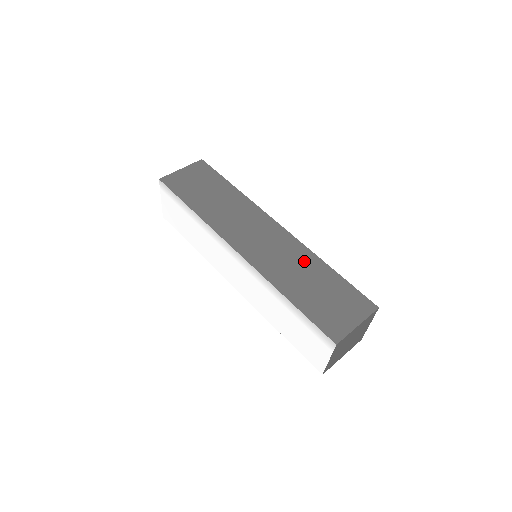
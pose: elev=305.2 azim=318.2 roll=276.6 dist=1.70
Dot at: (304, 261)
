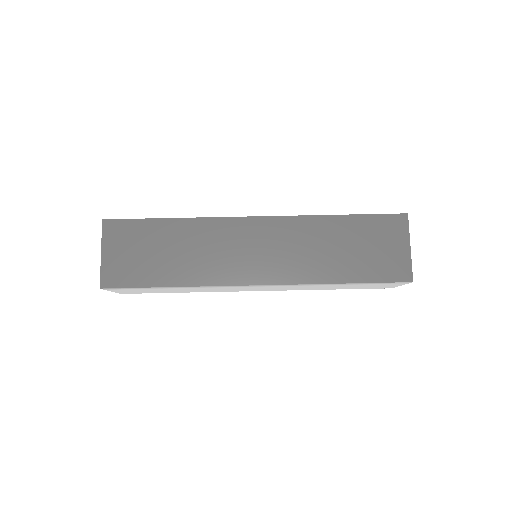
Dot at: (315, 233)
